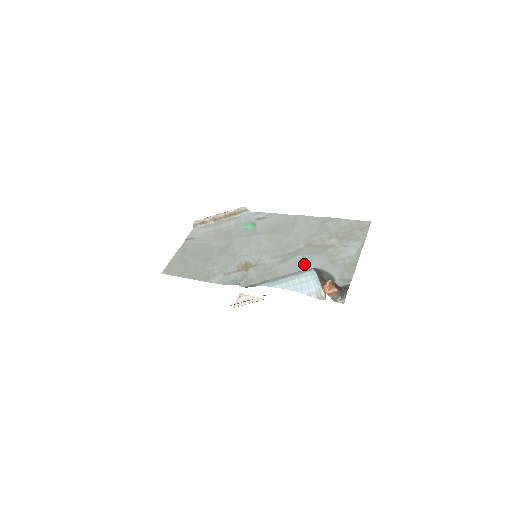
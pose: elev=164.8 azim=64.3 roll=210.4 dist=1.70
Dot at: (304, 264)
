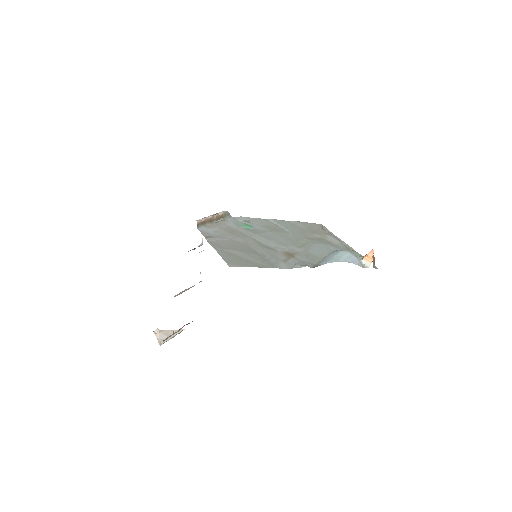
Dot at: (325, 249)
